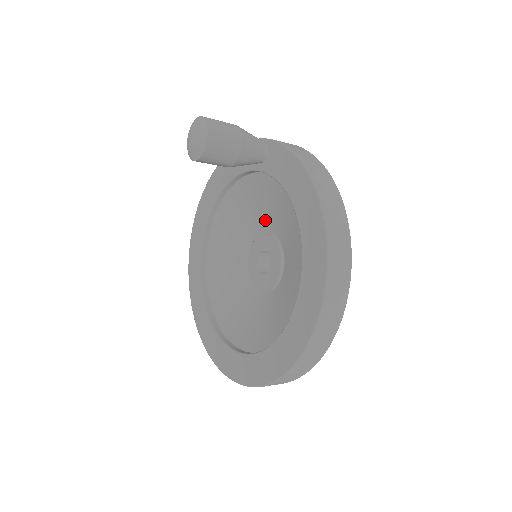
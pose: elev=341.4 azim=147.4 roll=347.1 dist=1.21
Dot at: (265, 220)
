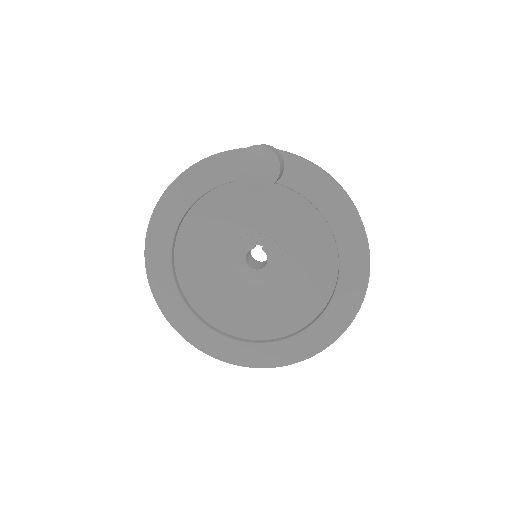
Dot at: (254, 221)
